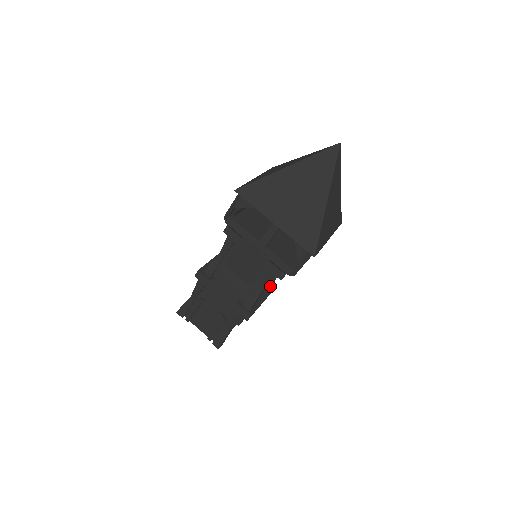
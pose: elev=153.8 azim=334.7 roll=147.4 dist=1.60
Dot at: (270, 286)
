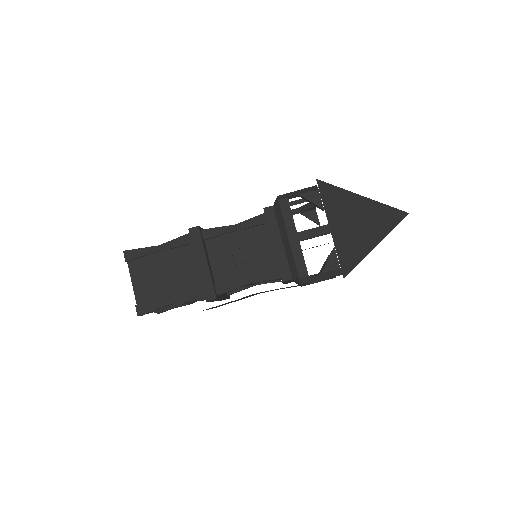
Dot at: occluded
